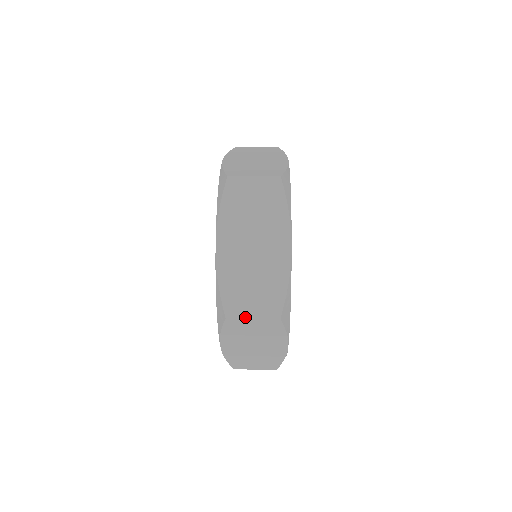
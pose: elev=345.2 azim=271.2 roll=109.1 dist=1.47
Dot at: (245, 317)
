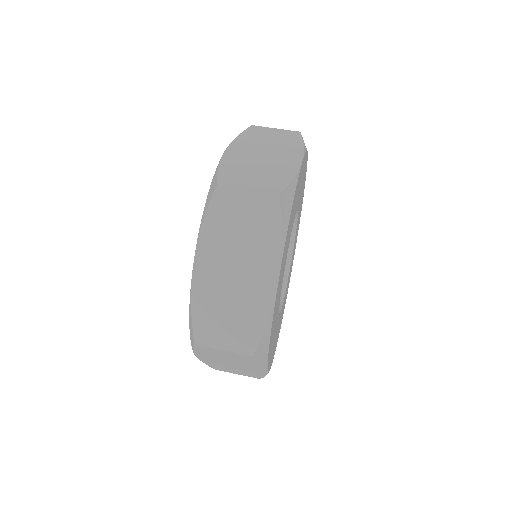
Dot at: occluded
